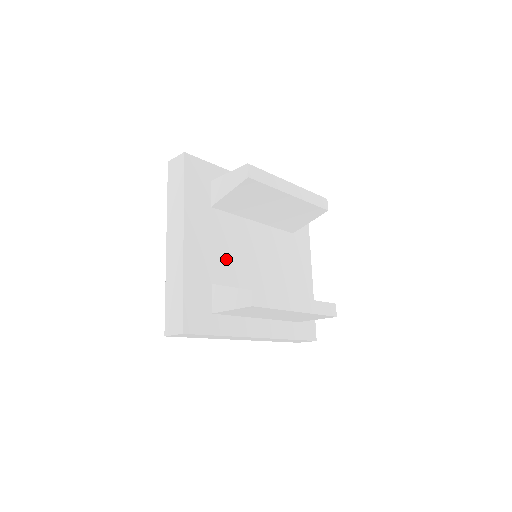
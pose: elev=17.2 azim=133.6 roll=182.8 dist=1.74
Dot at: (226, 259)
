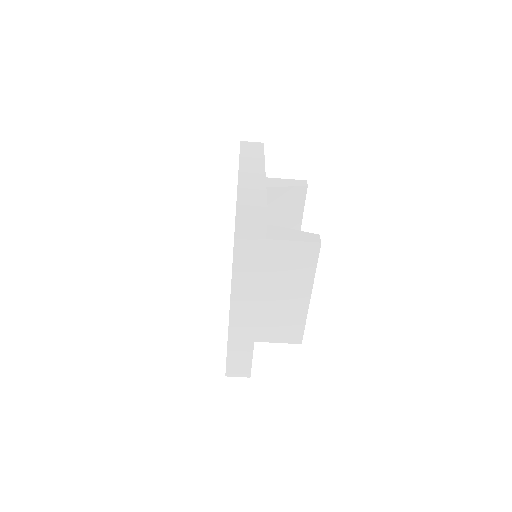
Dot at: occluded
